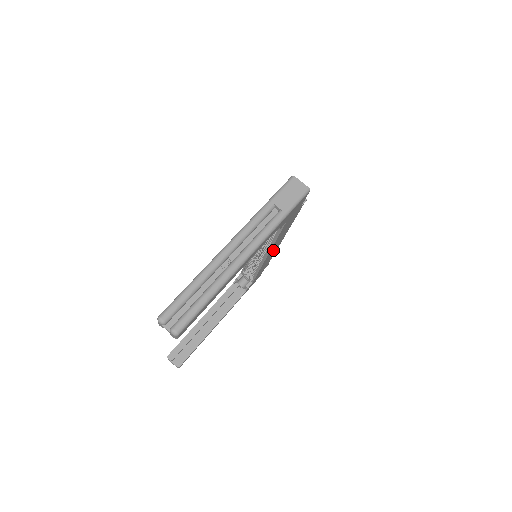
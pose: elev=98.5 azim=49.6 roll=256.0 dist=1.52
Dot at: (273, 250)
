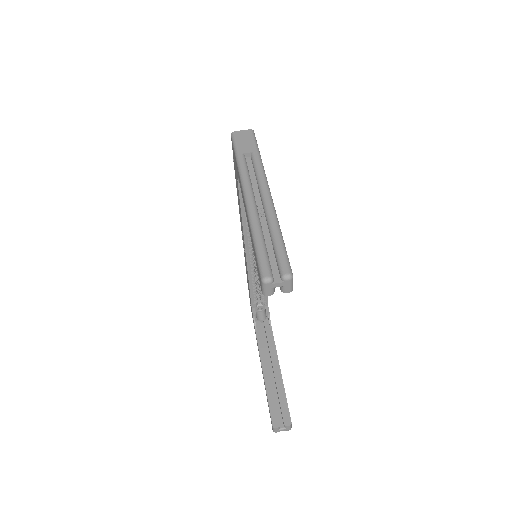
Dot at: occluded
